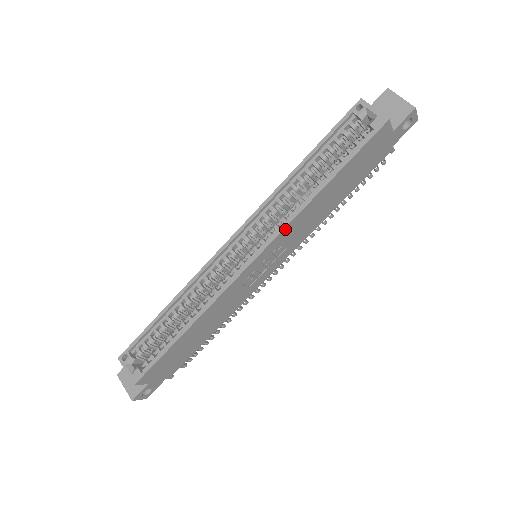
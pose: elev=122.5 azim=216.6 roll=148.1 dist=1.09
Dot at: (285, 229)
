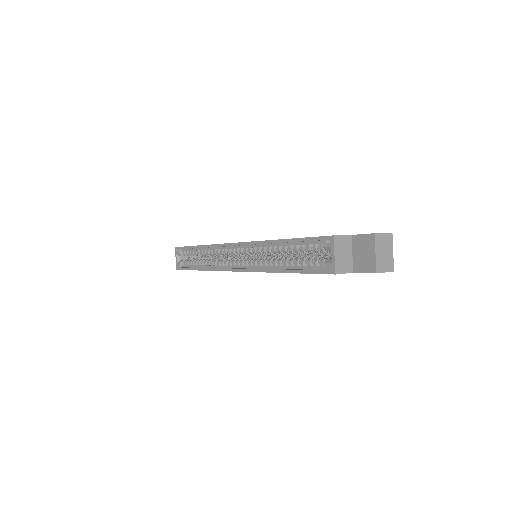
Dot at: (256, 271)
